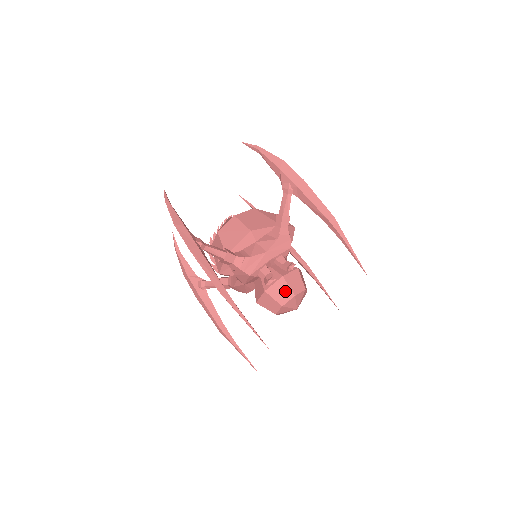
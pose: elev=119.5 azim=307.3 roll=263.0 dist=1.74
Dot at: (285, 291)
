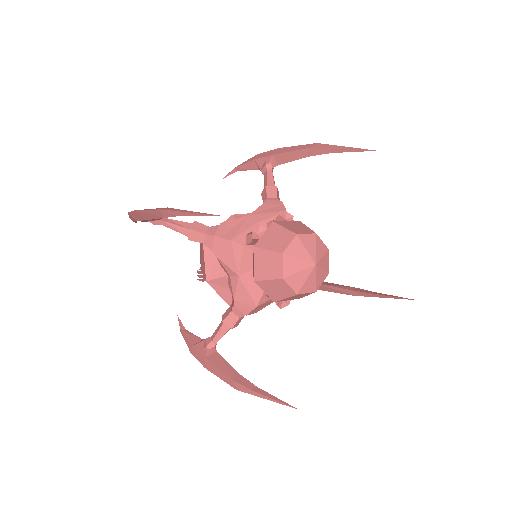
Dot at: (281, 235)
